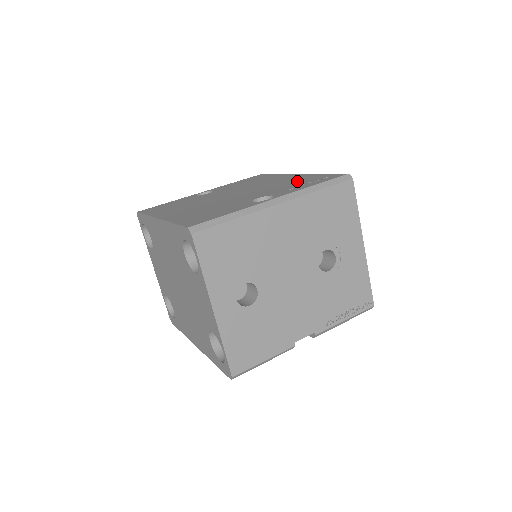
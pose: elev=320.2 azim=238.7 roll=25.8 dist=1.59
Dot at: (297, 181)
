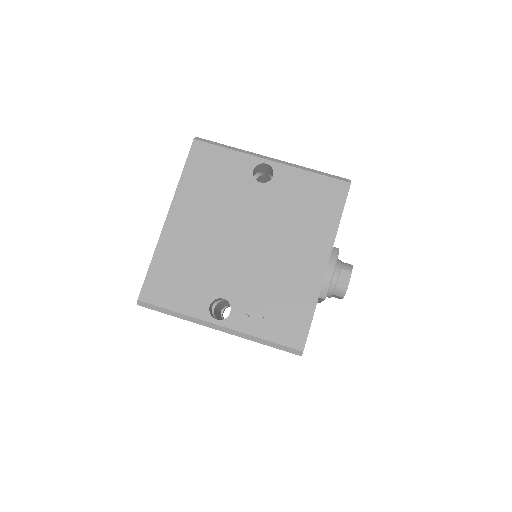
Dot at: (285, 298)
